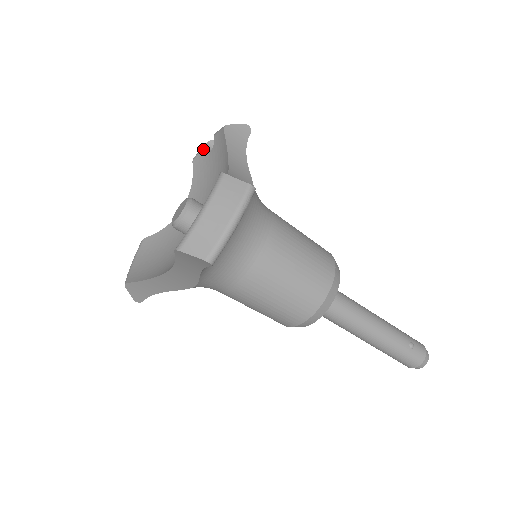
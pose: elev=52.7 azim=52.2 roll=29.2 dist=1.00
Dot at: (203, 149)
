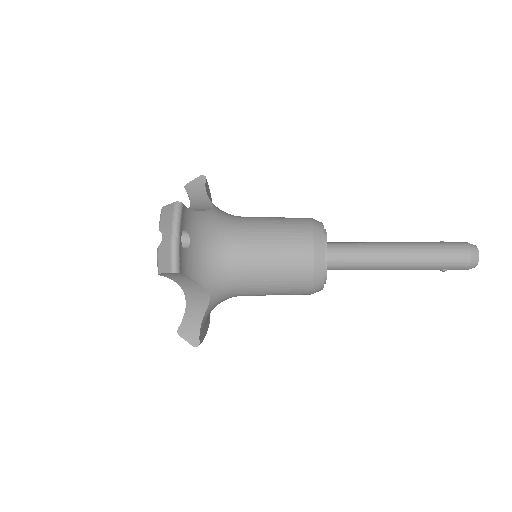
Dot at: occluded
